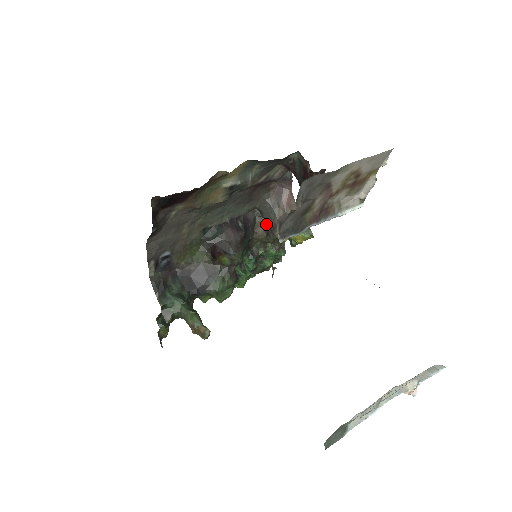
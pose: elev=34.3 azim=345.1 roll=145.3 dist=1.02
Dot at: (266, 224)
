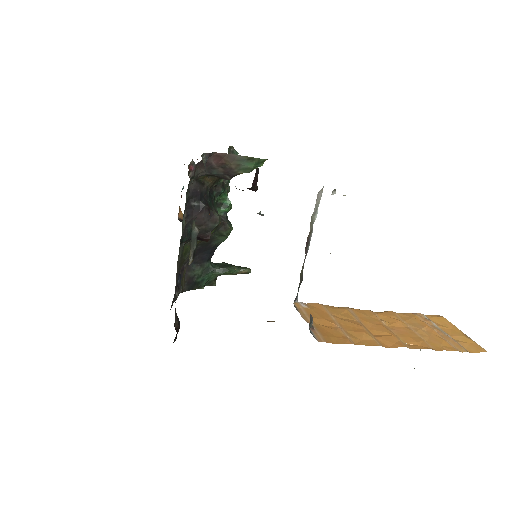
Dot at: (211, 175)
